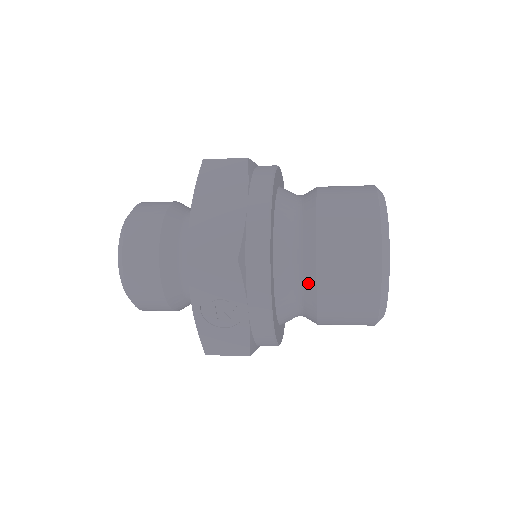
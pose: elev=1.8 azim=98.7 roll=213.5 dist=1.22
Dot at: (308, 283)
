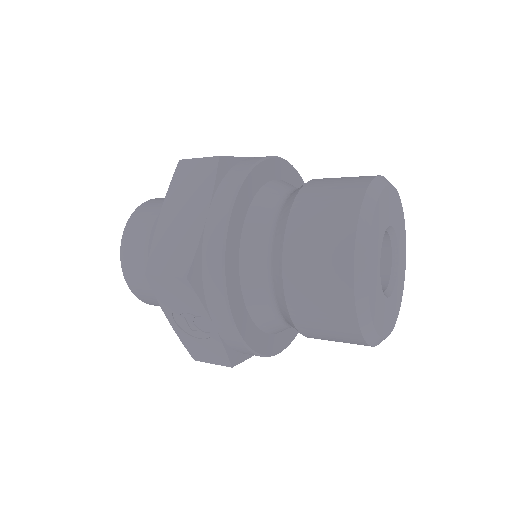
Dot at: (279, 299)
